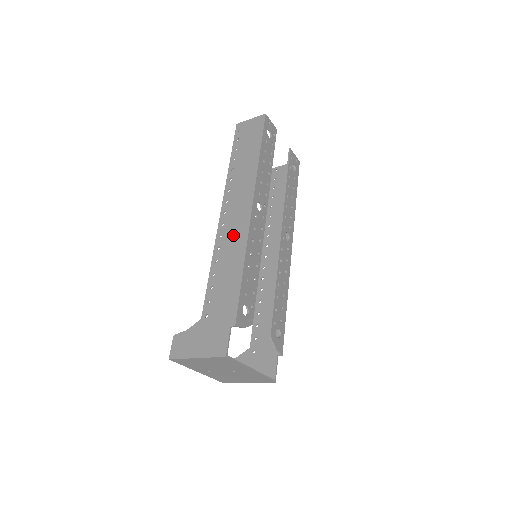
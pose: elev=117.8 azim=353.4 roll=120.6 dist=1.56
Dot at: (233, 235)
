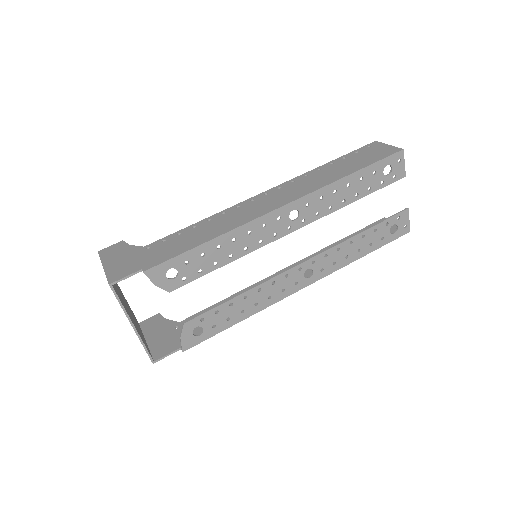
Dot at: (243, 213)
